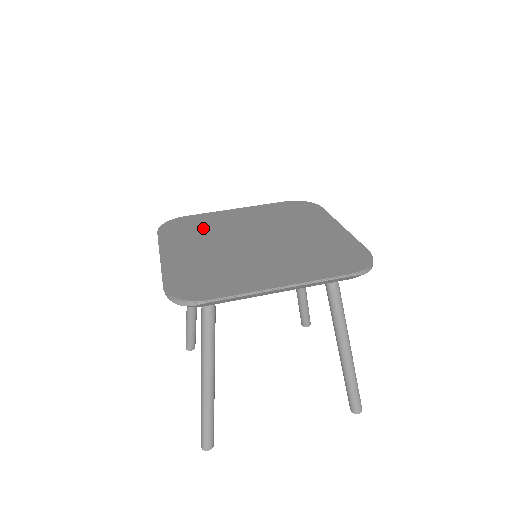
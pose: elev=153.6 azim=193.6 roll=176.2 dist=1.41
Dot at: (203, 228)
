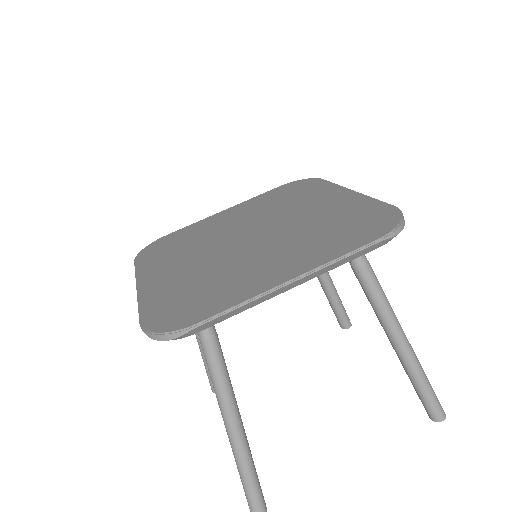
Dot at: (186, 242)
